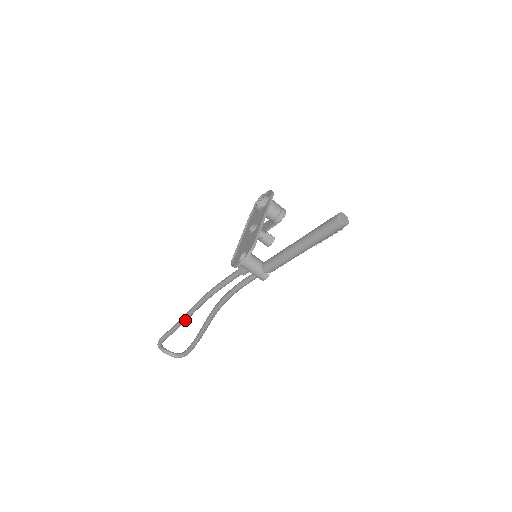
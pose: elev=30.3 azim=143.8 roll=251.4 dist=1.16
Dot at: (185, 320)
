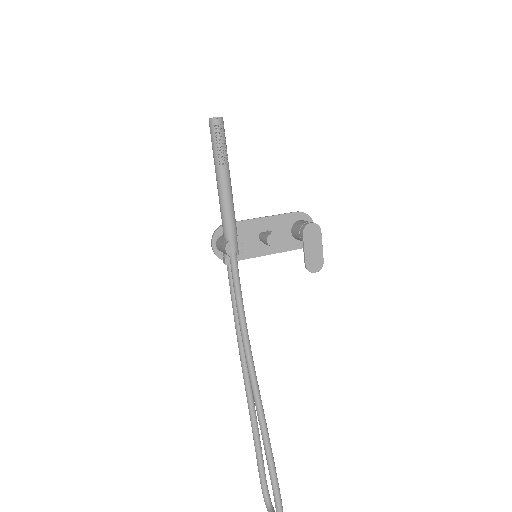
Dot at: (249, 404)
